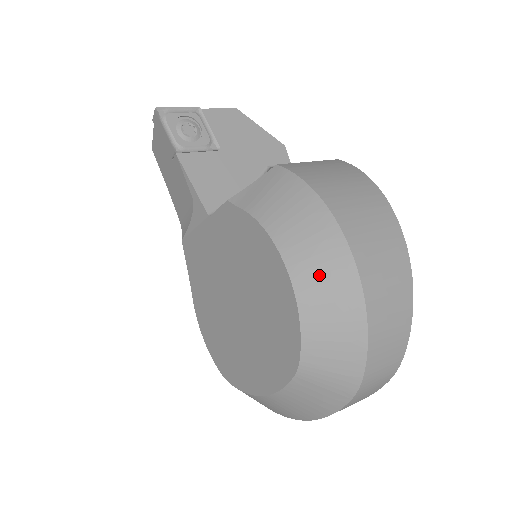
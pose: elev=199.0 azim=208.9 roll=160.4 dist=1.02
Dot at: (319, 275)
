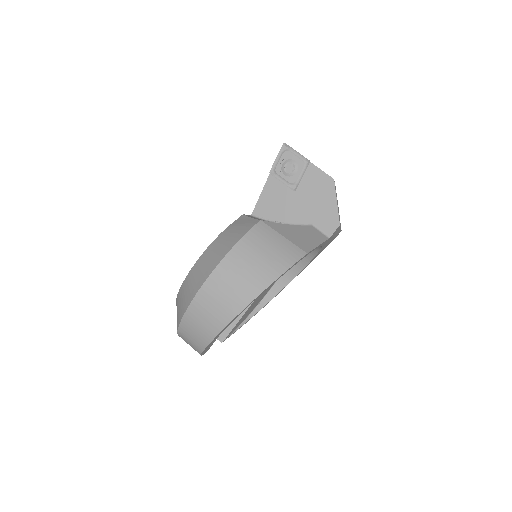
Dot at: (197, 274)
